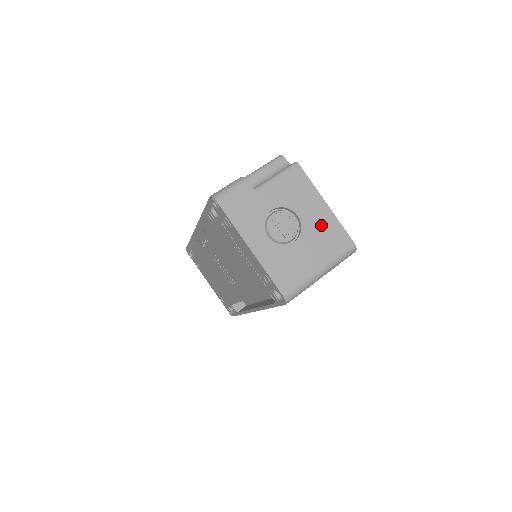
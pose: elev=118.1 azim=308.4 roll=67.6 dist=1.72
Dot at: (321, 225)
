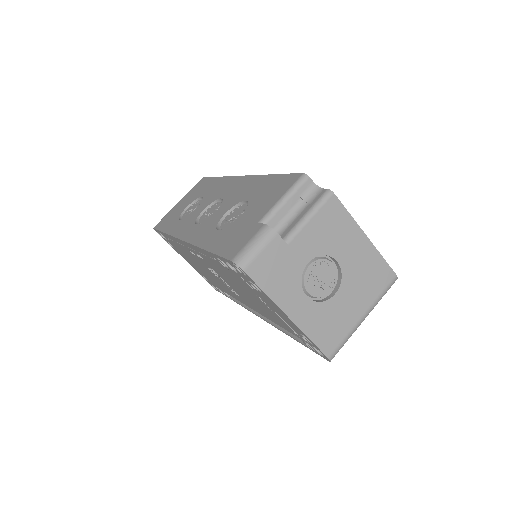
Dot at: (362, 265)
